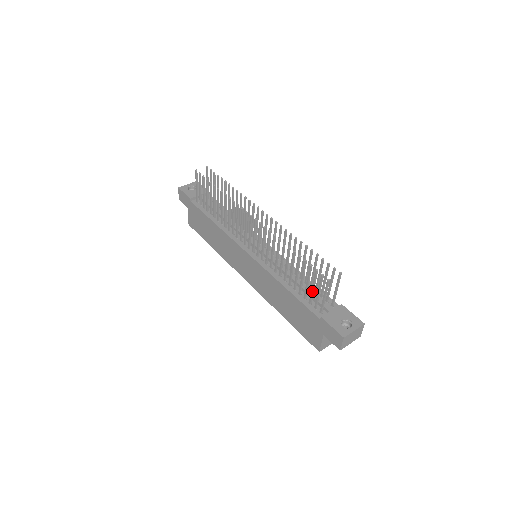
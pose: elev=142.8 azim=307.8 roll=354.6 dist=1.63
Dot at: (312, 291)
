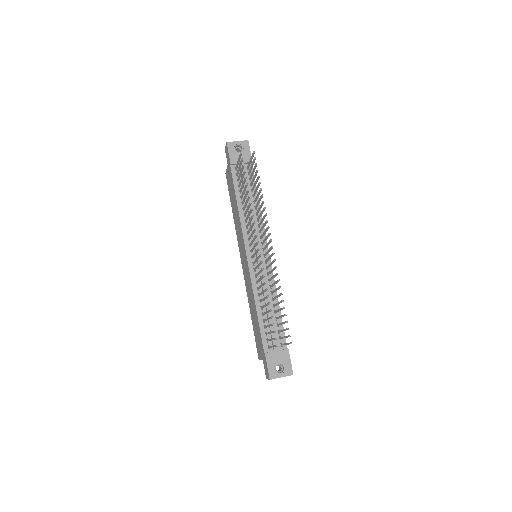
Dot at: (269, 333)
